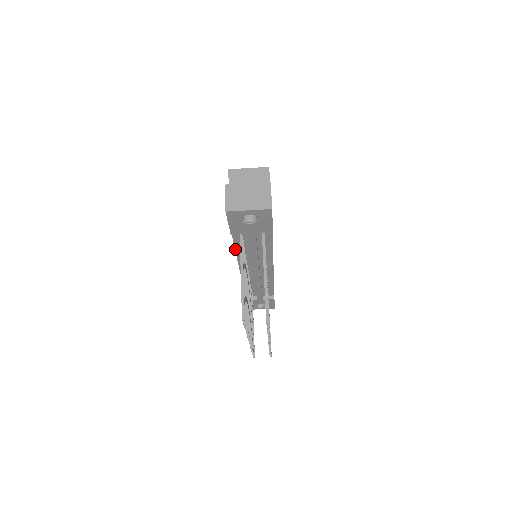
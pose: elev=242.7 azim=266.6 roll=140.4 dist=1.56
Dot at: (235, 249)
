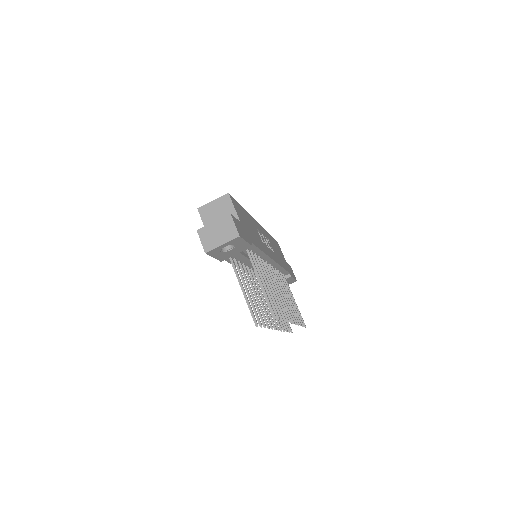
Dot at: occluded
